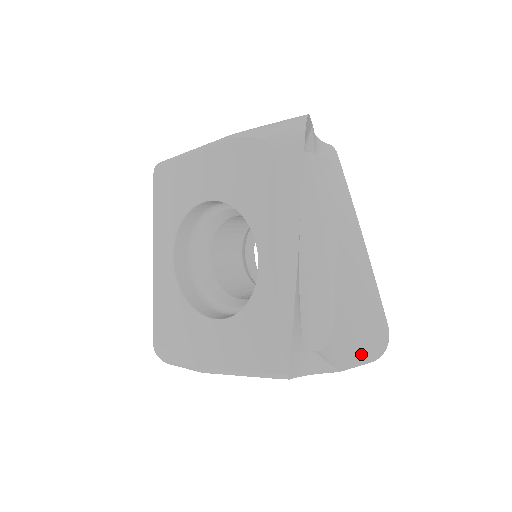
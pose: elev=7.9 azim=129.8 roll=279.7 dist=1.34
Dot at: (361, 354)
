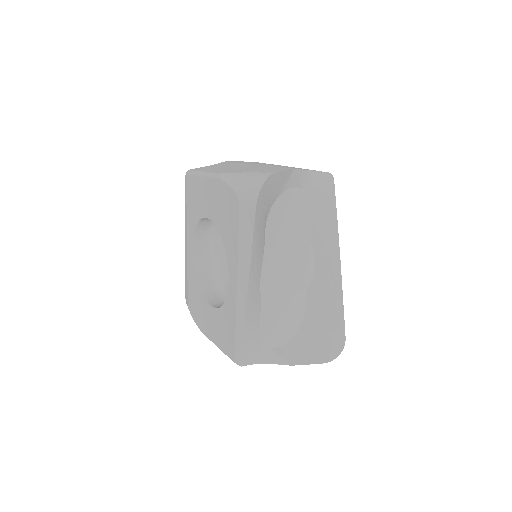
Dot at: (315, 355)
